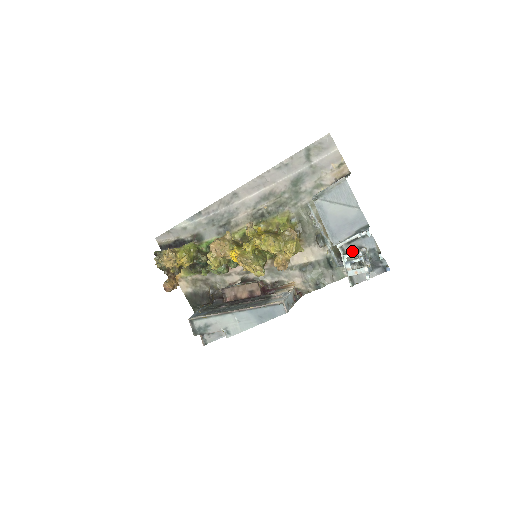
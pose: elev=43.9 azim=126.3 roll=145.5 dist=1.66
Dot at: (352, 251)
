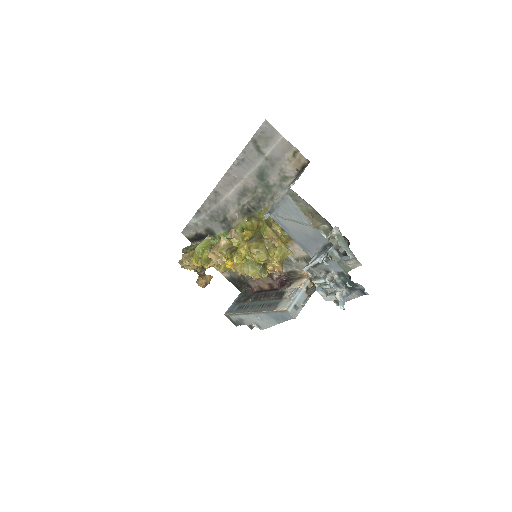
Dot at: (319, 276)
